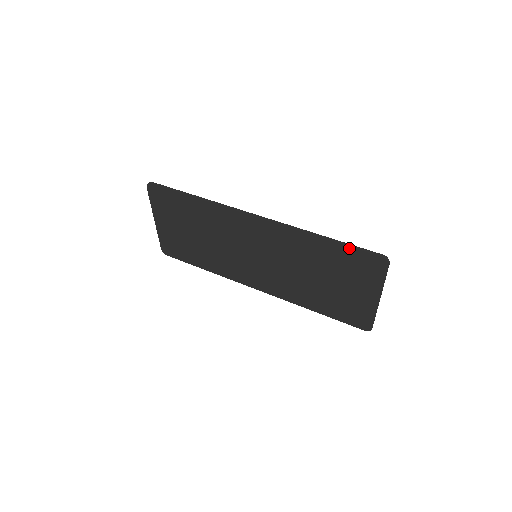
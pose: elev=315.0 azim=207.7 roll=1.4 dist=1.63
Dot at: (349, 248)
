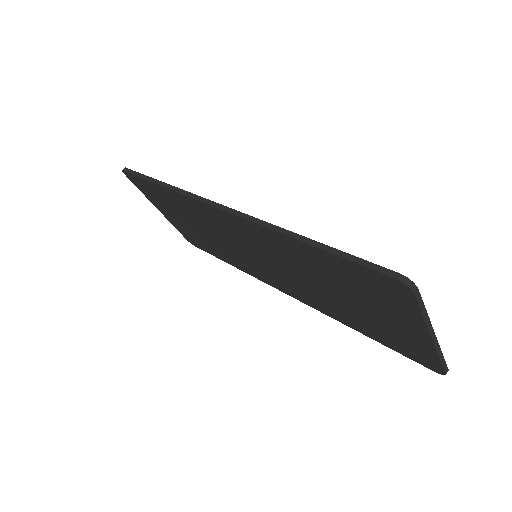
Dot at: (341, 259)
